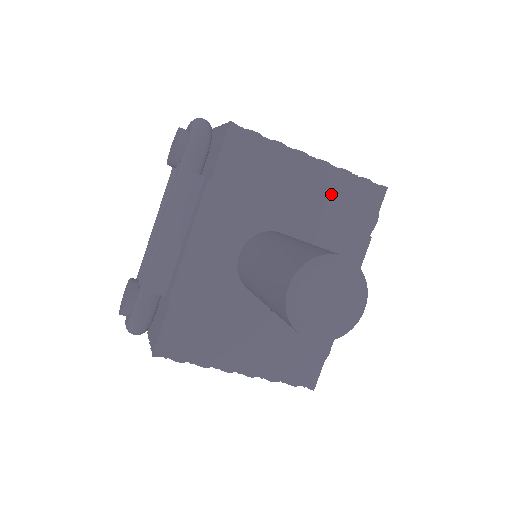
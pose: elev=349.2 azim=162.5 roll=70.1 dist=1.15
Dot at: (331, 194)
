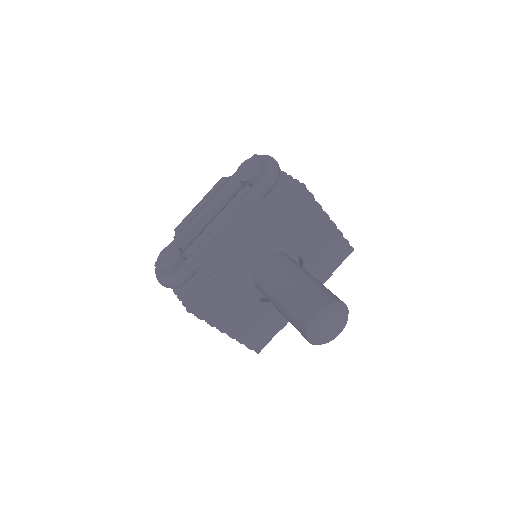
Dot at: (328, 244)
